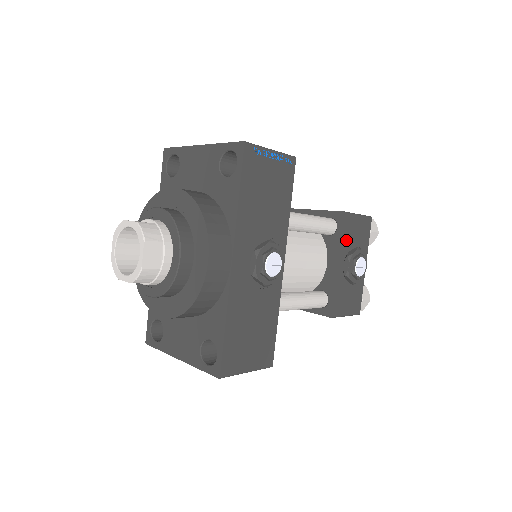
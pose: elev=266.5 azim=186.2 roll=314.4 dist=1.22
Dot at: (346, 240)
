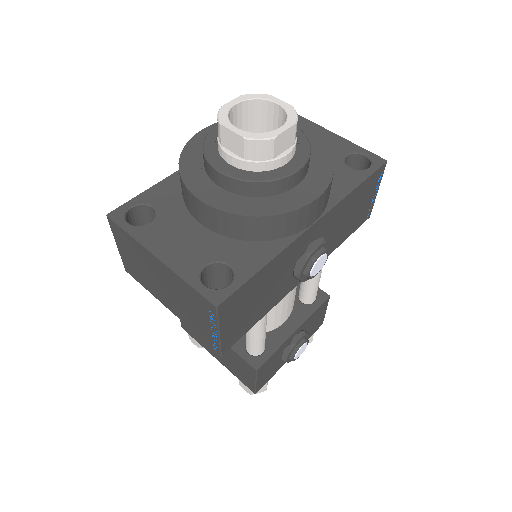
Dot at: (312, 318)
